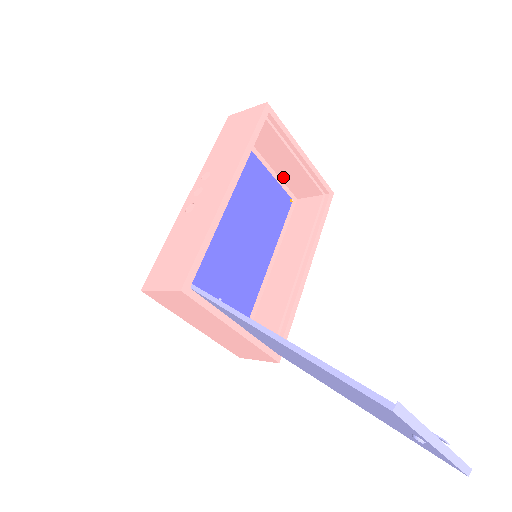
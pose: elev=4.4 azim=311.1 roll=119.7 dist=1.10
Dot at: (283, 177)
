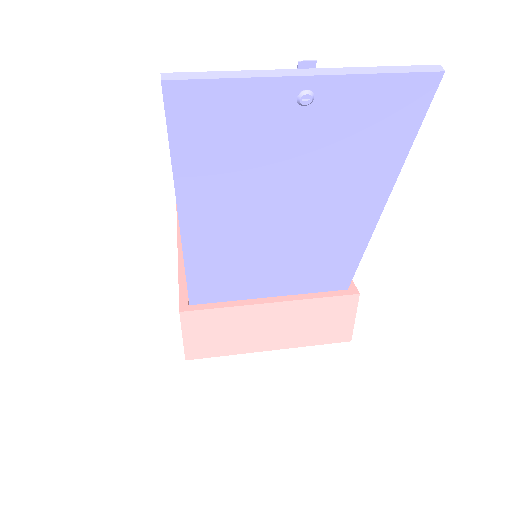
Dot at: occluded
